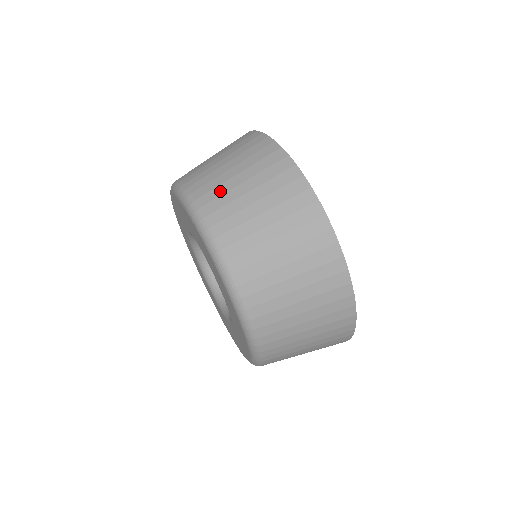
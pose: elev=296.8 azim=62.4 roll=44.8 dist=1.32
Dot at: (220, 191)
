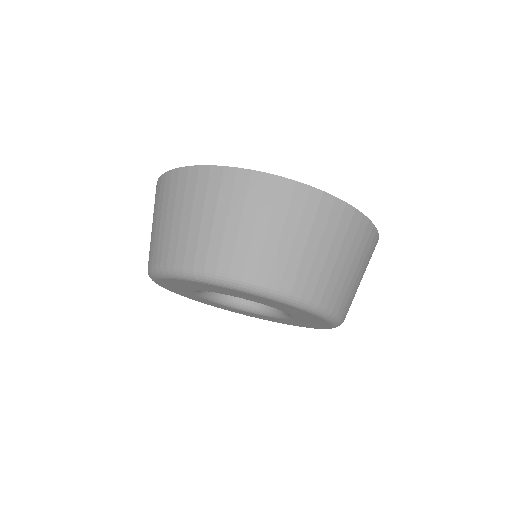
Dot at: (204, 243)
